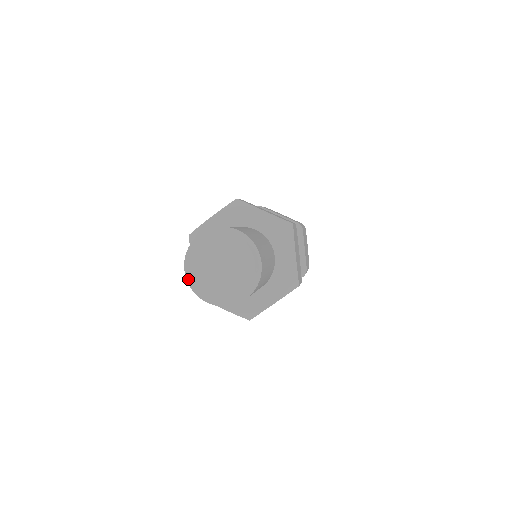
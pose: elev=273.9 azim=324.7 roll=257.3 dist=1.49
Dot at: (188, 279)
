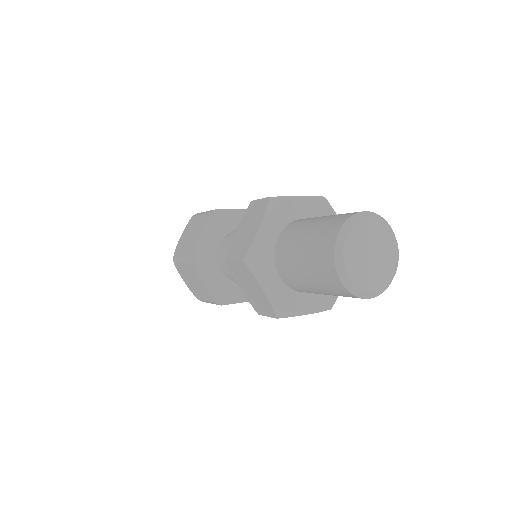
Dot at: (340, 246)
